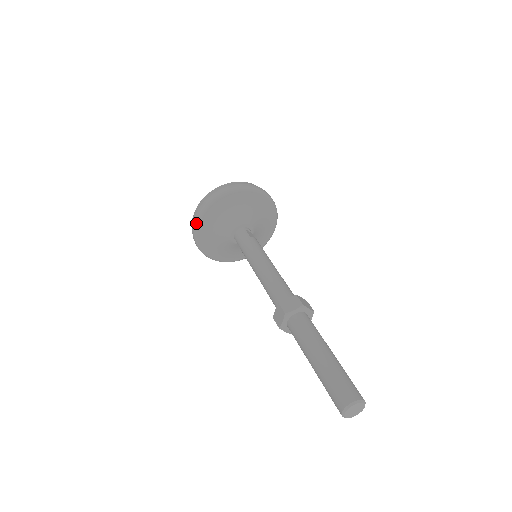
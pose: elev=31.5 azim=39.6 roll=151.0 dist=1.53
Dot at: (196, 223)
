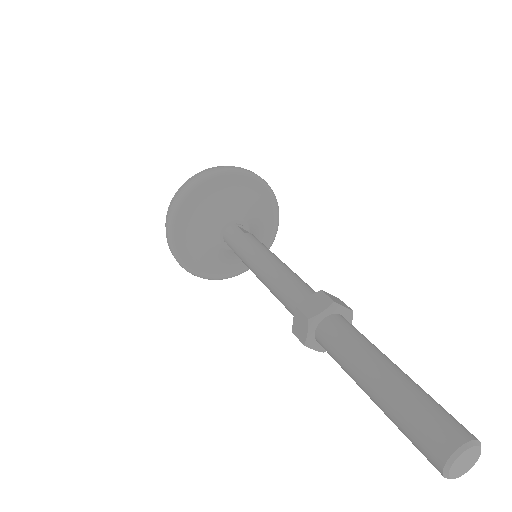
Dot at: (169, 228)
